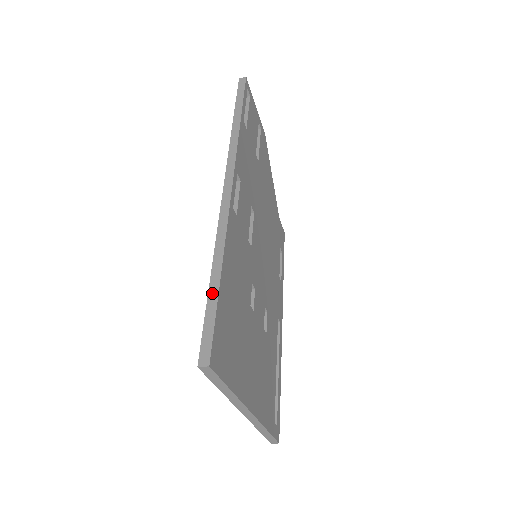
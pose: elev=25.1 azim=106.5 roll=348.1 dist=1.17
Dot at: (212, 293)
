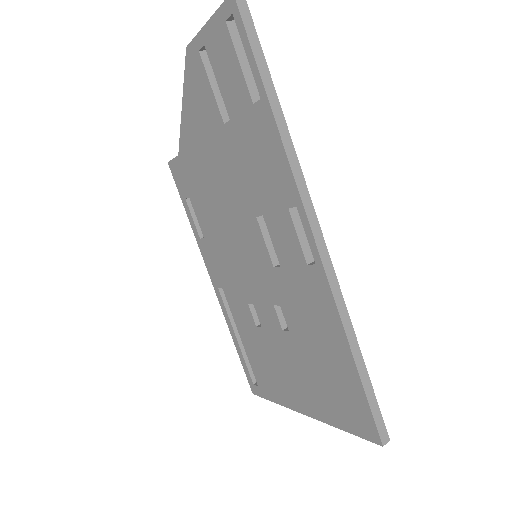
Dot at: (364, 377)
